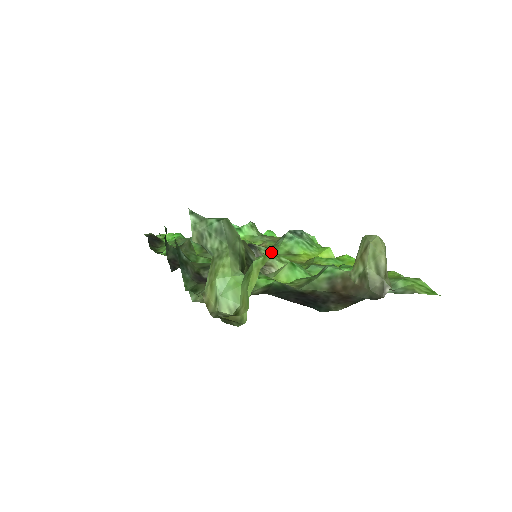
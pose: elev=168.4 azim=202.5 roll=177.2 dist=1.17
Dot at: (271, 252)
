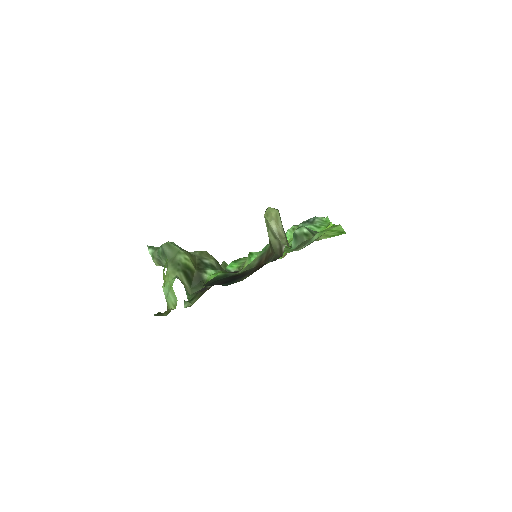
Dot at: occluded
